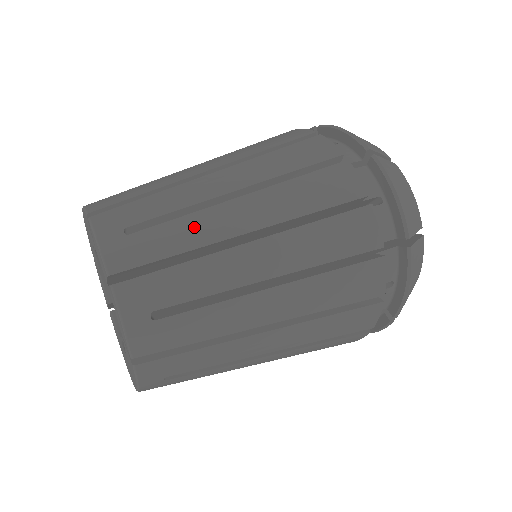
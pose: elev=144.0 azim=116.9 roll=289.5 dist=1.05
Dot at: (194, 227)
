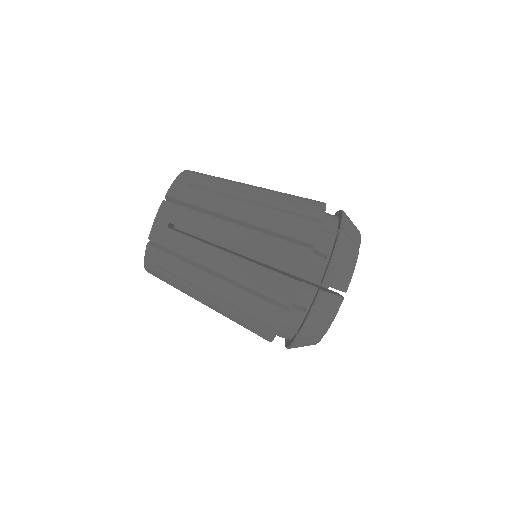
Dot at: (197, 249)
